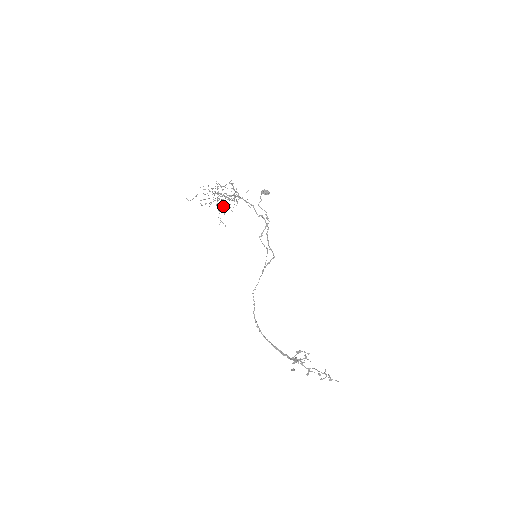
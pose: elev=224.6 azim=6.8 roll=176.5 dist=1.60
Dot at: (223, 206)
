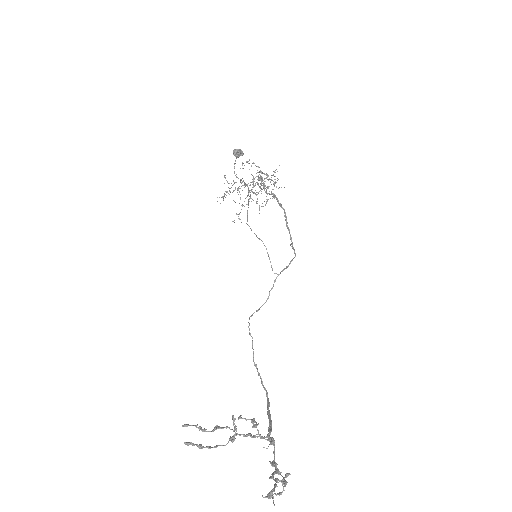
Dot at: (257, 199)
